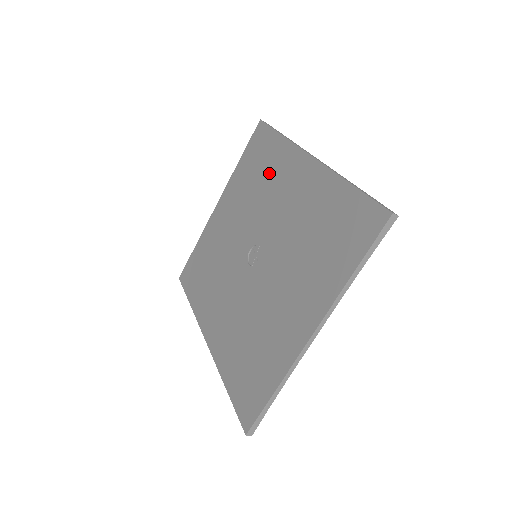
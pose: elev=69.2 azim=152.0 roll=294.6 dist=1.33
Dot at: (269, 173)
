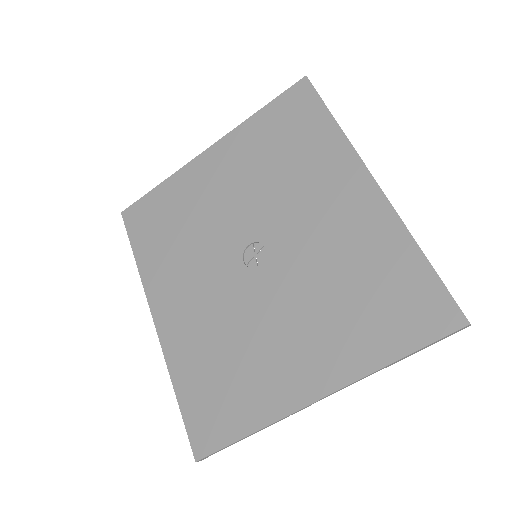
Dot at: (304, 161)
